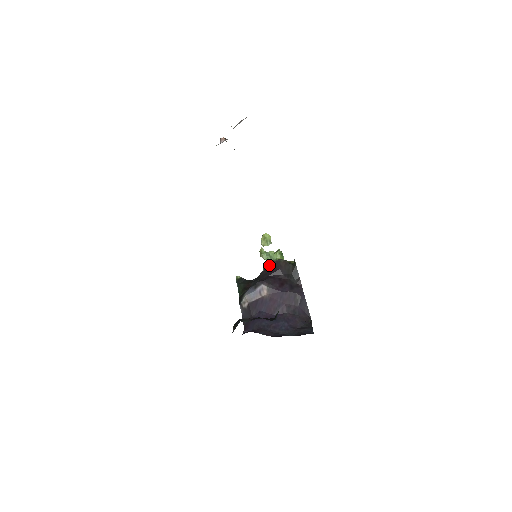
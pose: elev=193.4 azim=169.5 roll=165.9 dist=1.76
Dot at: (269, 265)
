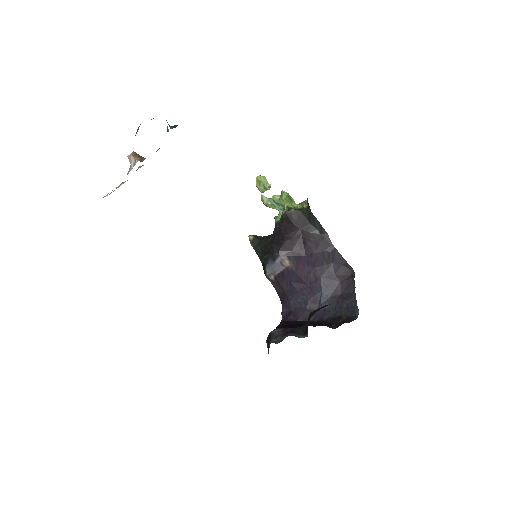
Dot at: (279, 214)
